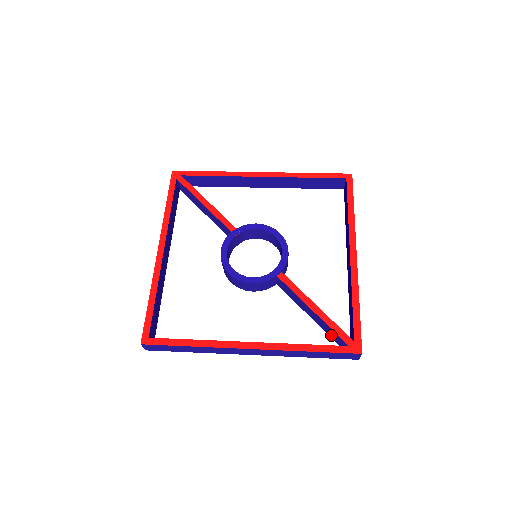
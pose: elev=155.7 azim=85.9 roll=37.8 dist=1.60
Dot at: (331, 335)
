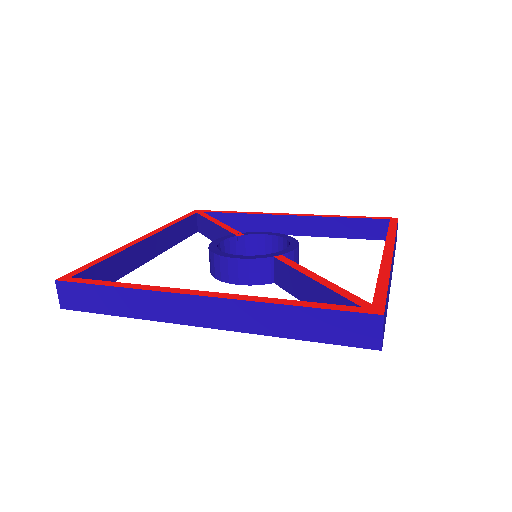
Dot at: occluded
